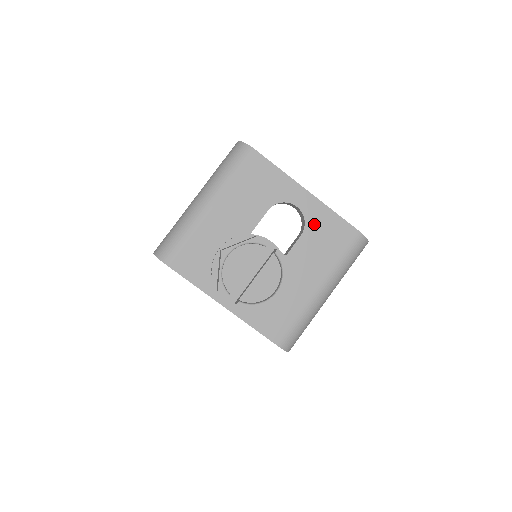
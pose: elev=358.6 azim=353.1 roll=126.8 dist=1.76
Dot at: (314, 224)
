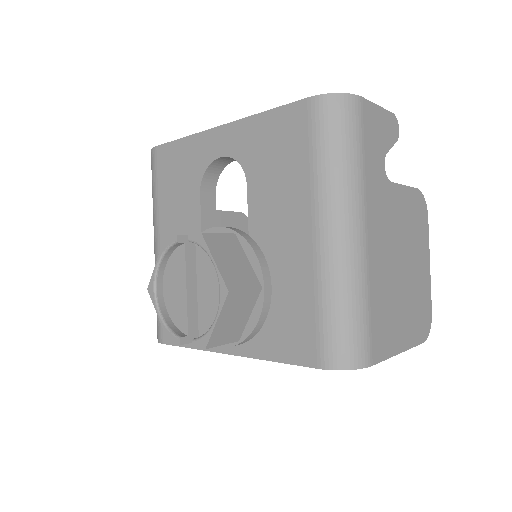
Dot at: (251, 155)
